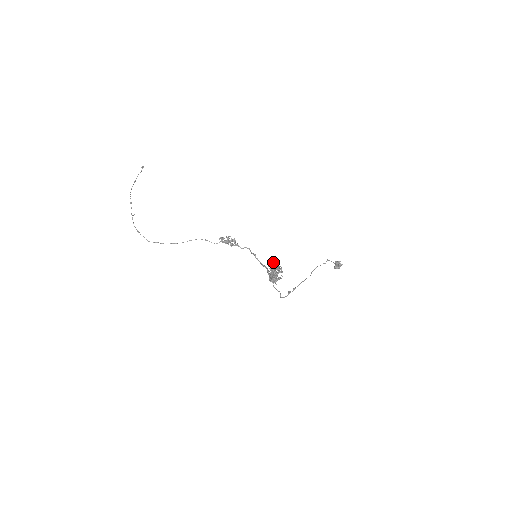
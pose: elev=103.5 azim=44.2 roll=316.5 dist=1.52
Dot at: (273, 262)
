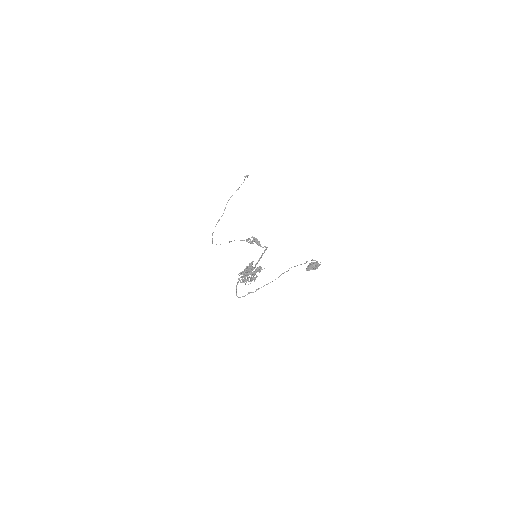
Dot at: (251, 263)
